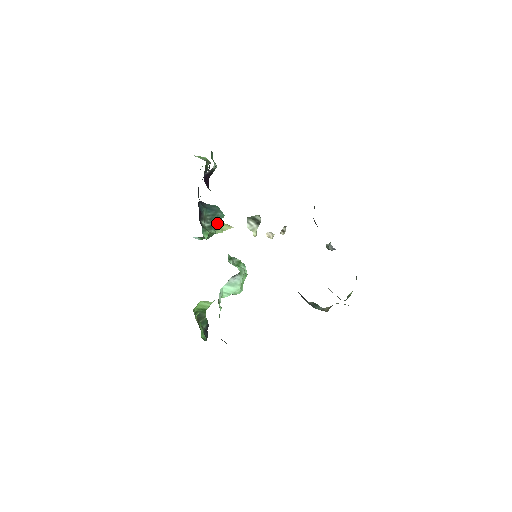
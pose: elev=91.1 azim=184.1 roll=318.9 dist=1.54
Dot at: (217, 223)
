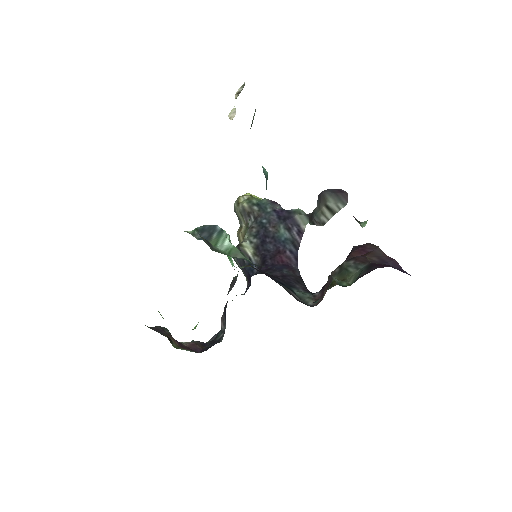
Dot at: occluded
